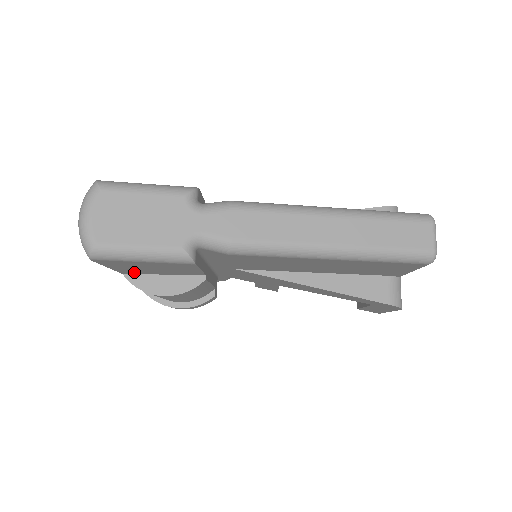
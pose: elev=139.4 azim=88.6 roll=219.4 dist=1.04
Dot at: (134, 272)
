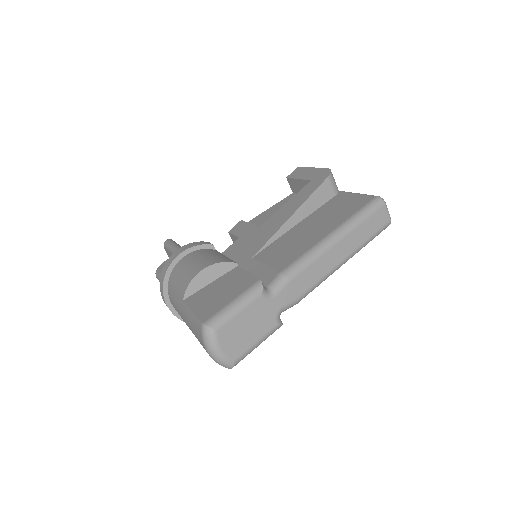
Dot at: occluded
